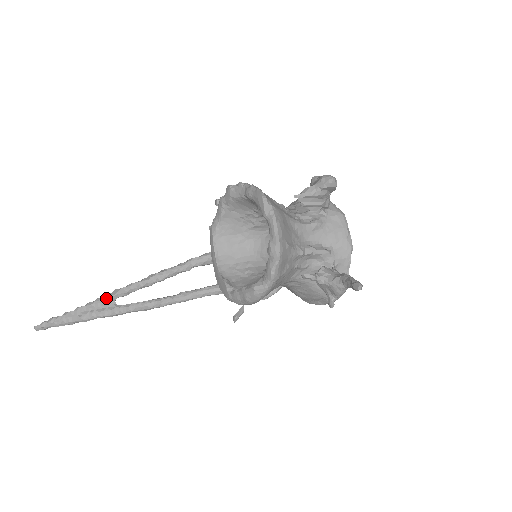
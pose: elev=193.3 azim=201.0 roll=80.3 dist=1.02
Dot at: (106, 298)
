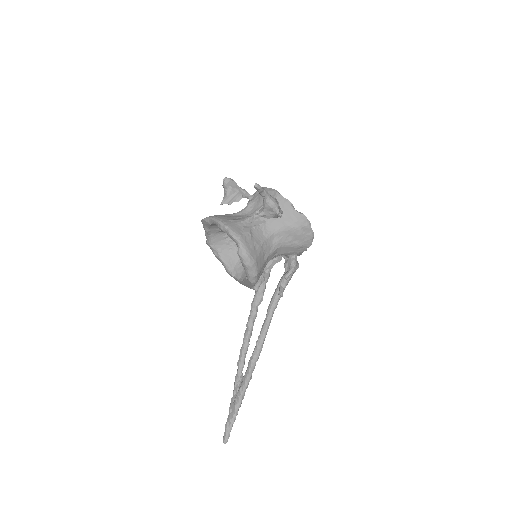
Dot at: (236, 379)
